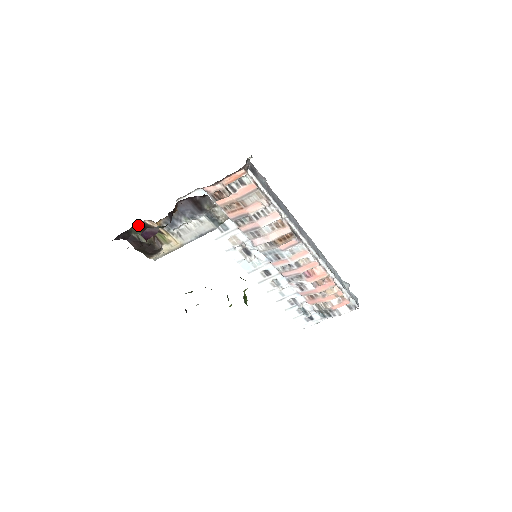
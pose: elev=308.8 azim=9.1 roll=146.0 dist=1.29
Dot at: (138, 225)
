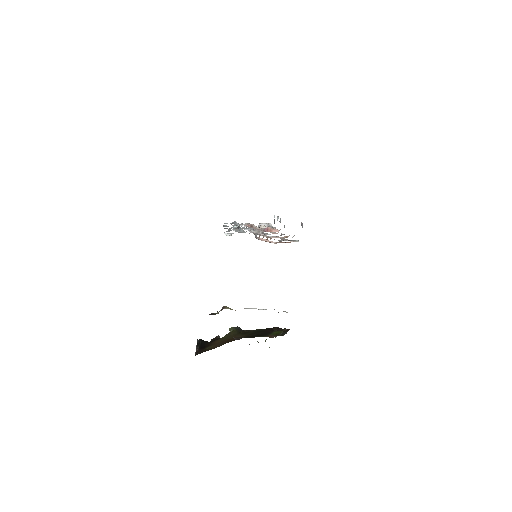
Dot at: occluded
